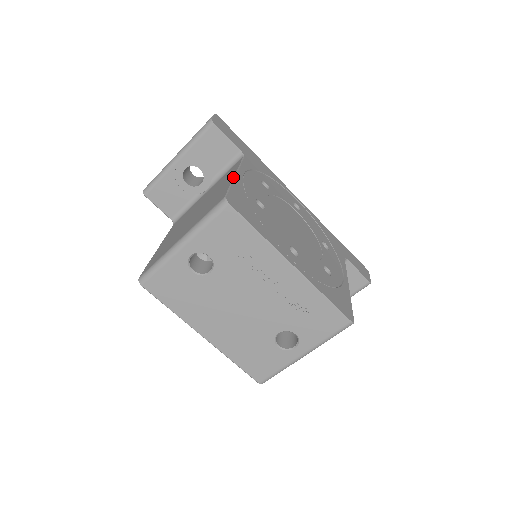
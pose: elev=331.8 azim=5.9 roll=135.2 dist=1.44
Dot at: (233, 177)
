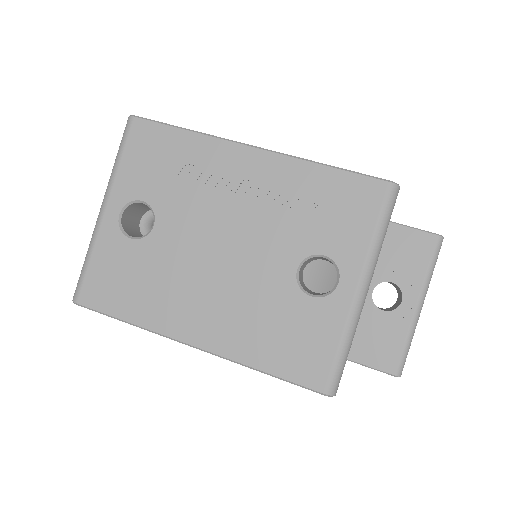
Dot at: occluded
